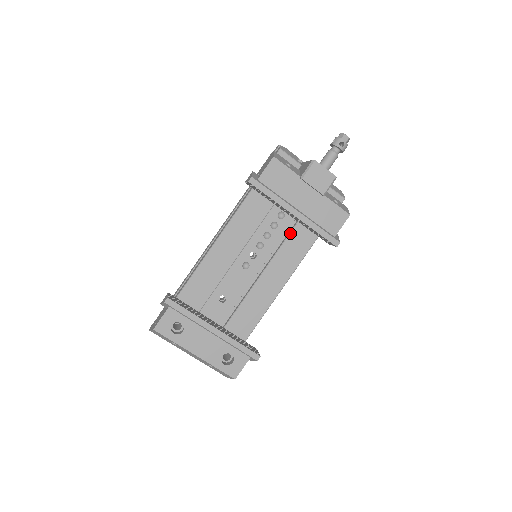
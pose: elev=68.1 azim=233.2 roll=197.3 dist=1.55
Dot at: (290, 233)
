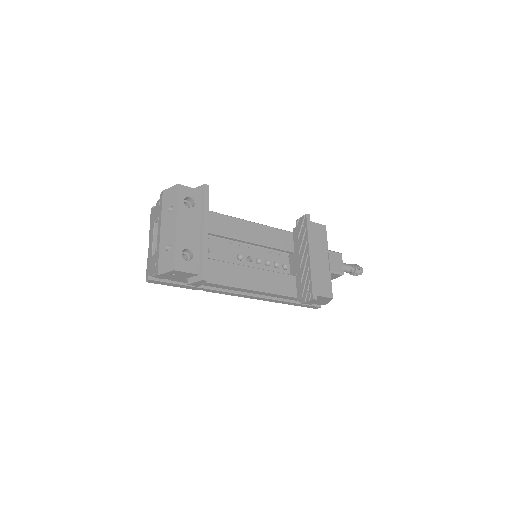
Dot at: (285, 274)
